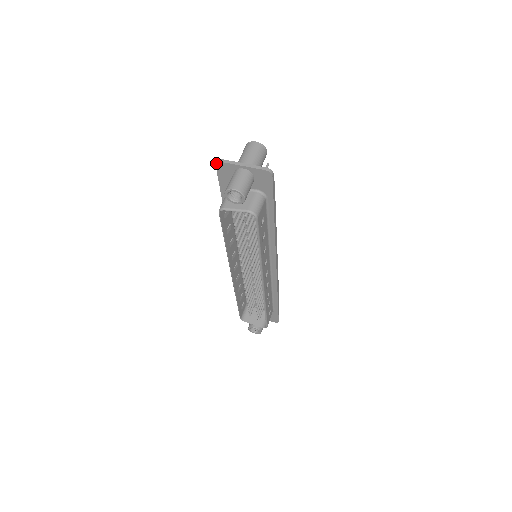
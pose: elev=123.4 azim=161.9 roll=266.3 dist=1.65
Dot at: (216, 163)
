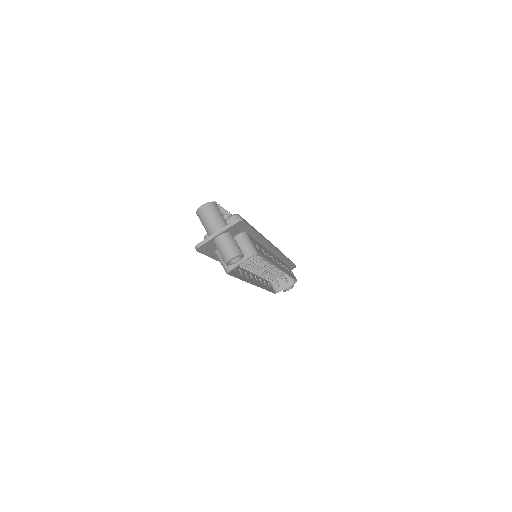
Dot at: (196, 250)
